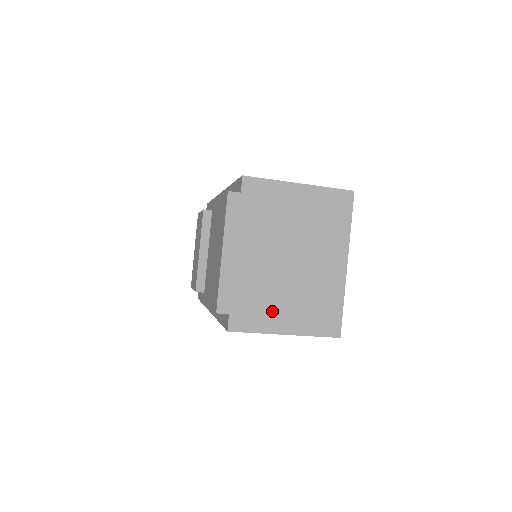
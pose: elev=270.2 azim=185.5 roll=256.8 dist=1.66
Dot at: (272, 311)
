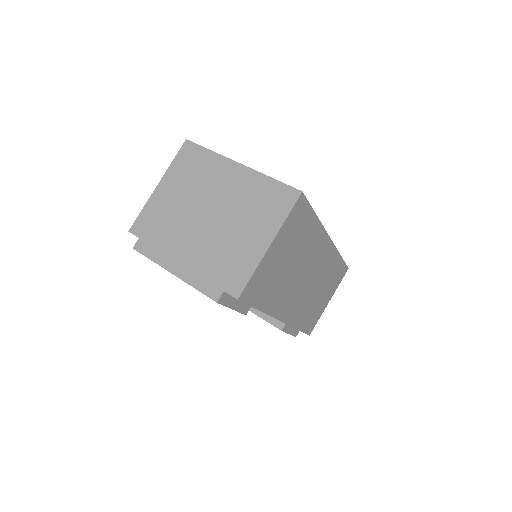
Dot at: (242, 250)
